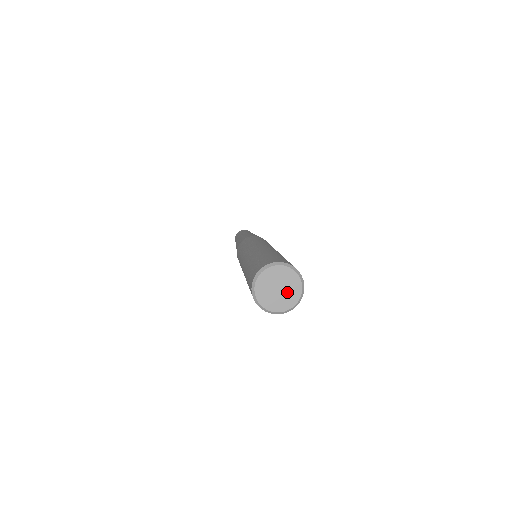
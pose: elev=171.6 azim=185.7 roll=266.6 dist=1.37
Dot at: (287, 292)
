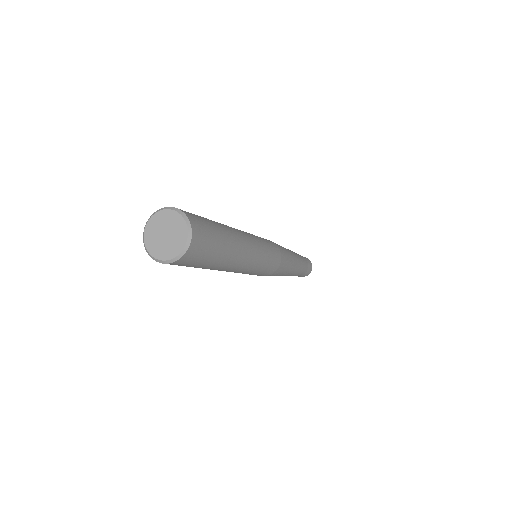
Dot at: (171, 242)
